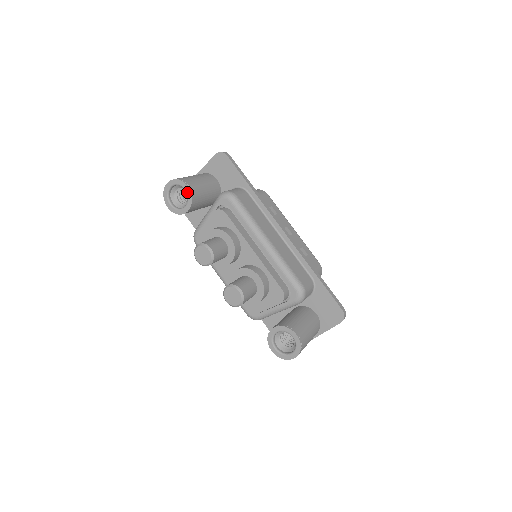
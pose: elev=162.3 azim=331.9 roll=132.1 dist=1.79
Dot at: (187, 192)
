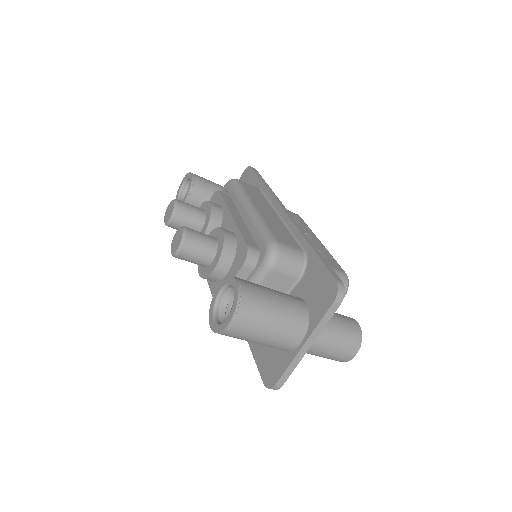
Dot at: (190, 179)
